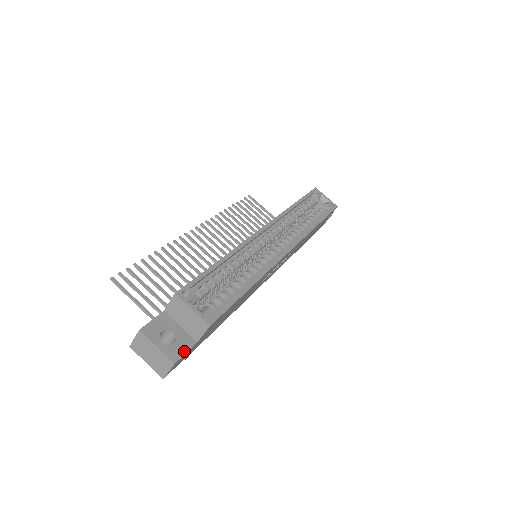
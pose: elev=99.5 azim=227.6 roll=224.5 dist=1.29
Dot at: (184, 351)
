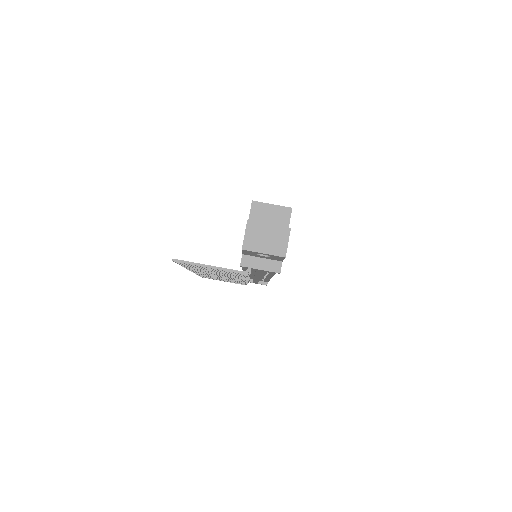
Dot at: occluded
